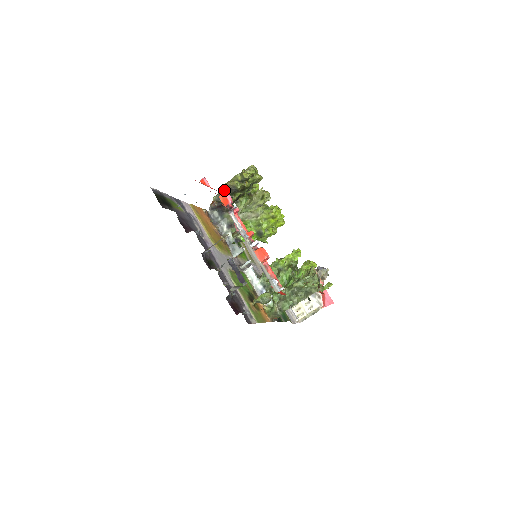
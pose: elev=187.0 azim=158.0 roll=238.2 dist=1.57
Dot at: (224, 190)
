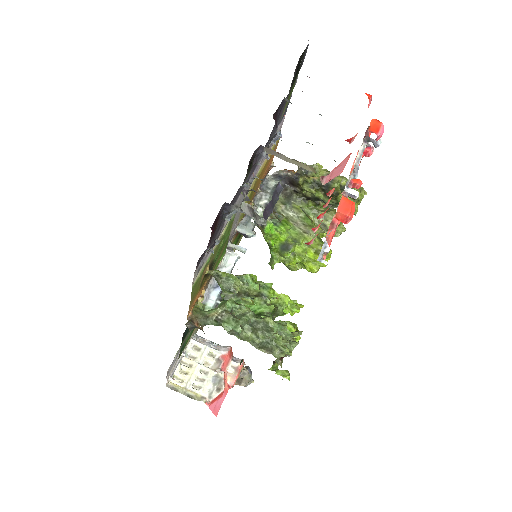
Dot at: (320, 170)
